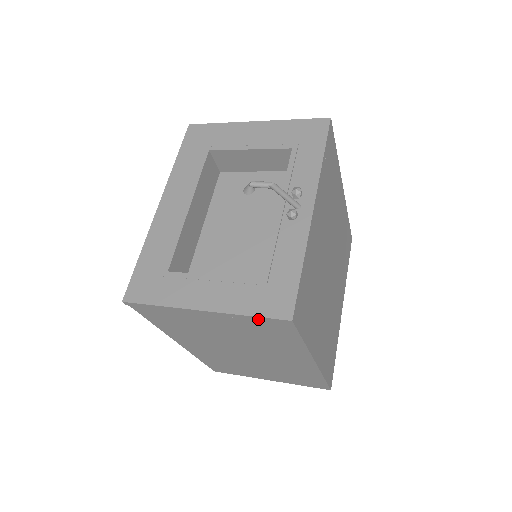
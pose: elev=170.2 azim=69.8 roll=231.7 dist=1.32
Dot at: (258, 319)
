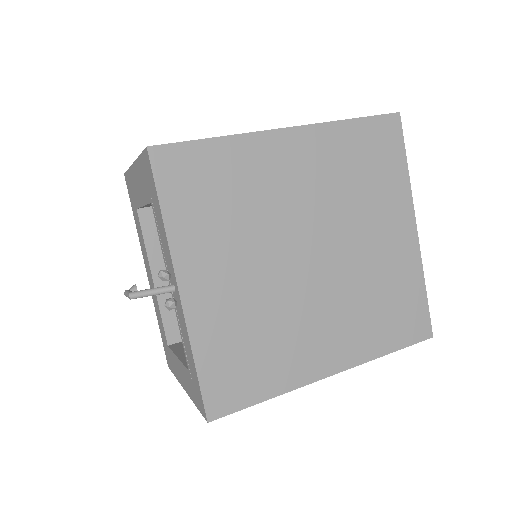
Dot at: occluded
